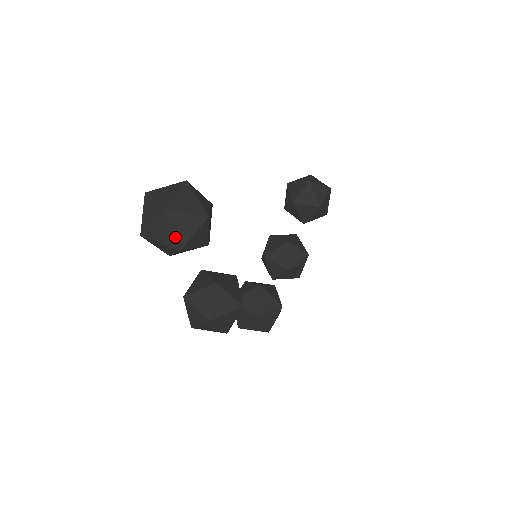
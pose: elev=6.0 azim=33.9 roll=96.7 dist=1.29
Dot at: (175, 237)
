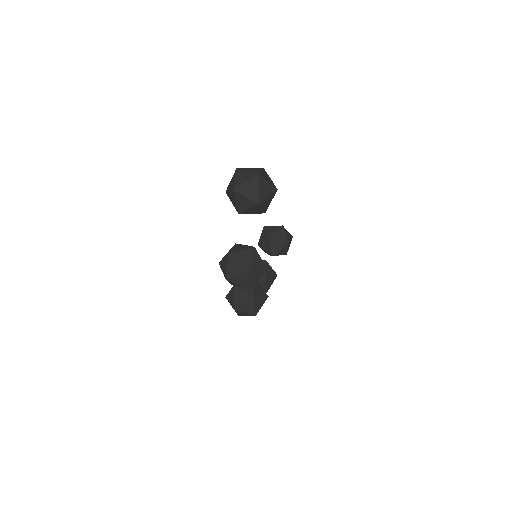
Dot at: (259, 194)
